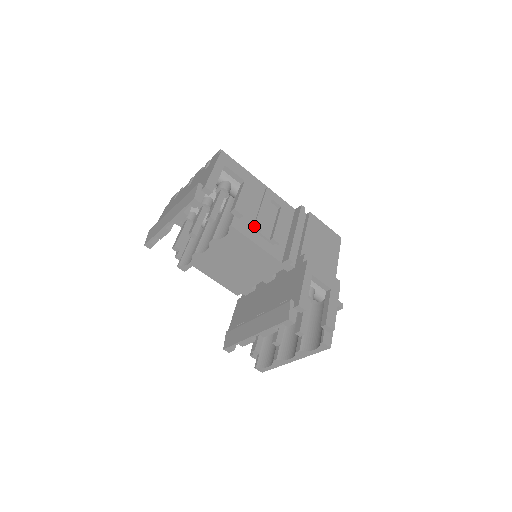
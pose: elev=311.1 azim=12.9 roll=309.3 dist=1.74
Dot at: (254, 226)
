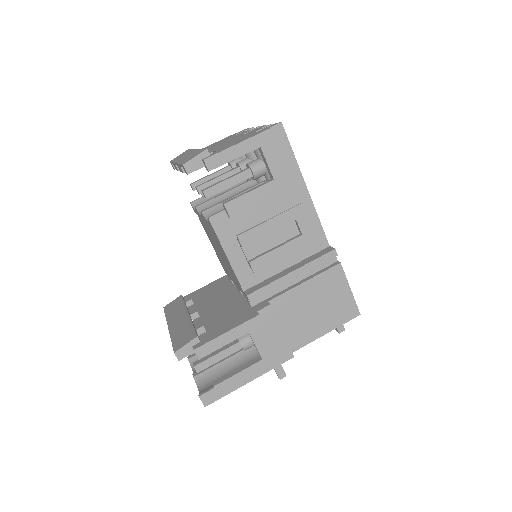
Dot at: (237, 236)
